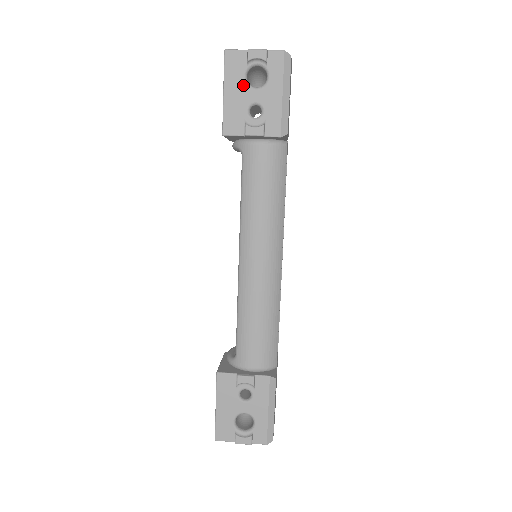
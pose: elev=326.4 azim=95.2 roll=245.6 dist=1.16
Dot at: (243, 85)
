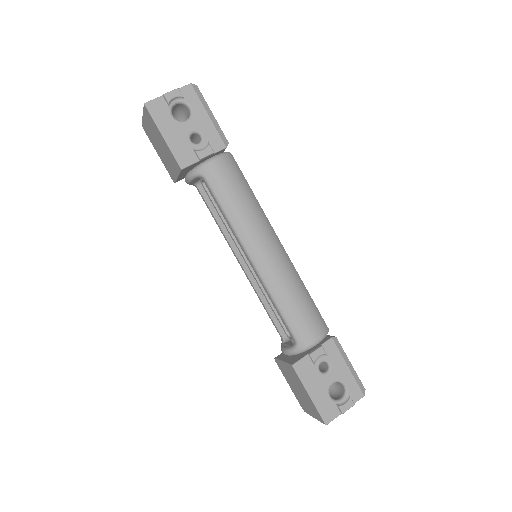
Dot at: (175, 123)
